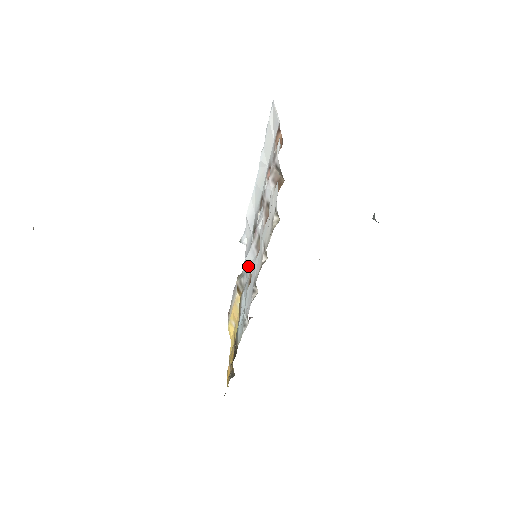
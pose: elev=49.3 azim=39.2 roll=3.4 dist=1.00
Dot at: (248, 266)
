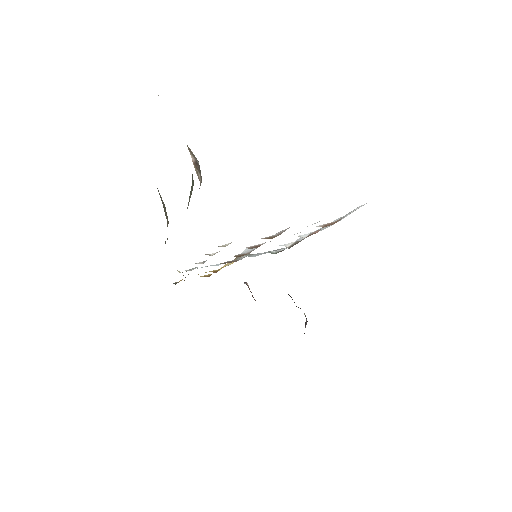
Dot at: occluded
